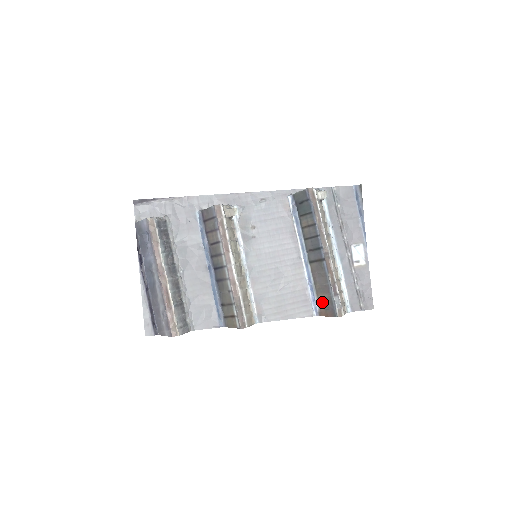
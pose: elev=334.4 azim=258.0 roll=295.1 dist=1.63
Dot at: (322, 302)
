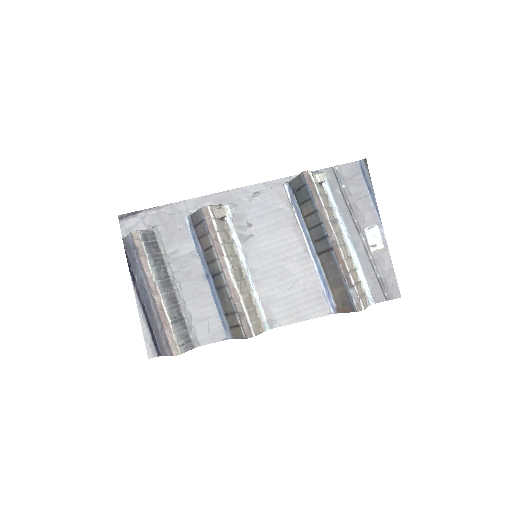
Dot at: (338, 297)
